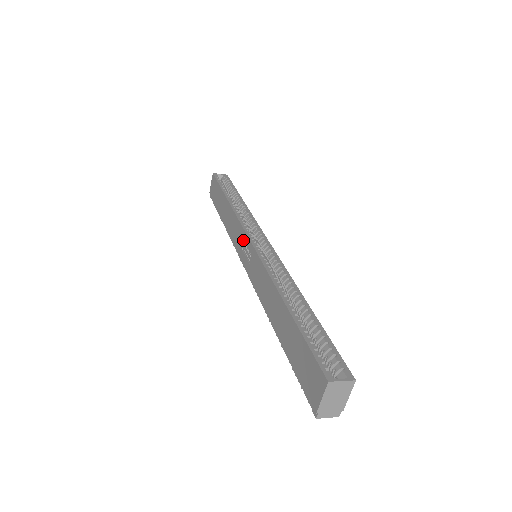
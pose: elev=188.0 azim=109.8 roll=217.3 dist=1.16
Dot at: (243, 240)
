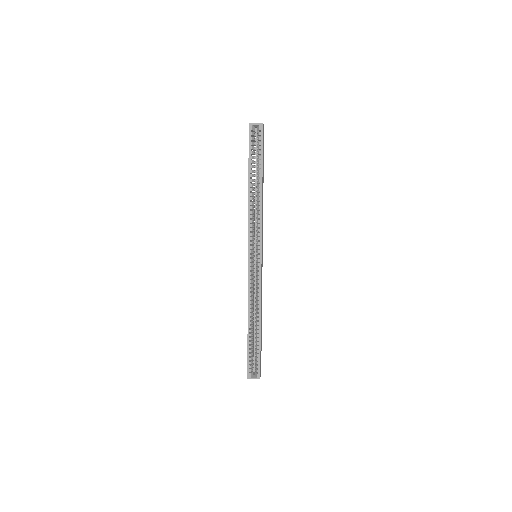
Dot at: occluded
